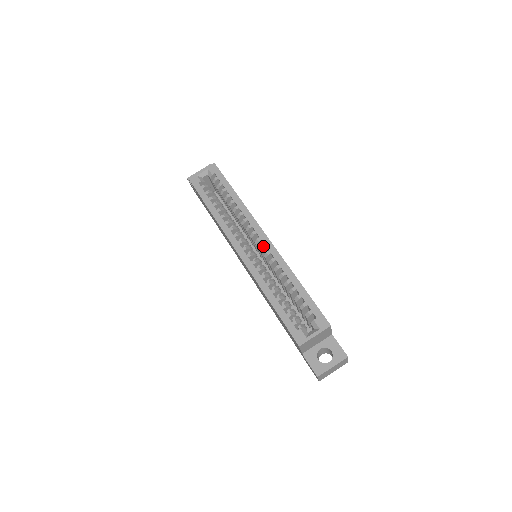
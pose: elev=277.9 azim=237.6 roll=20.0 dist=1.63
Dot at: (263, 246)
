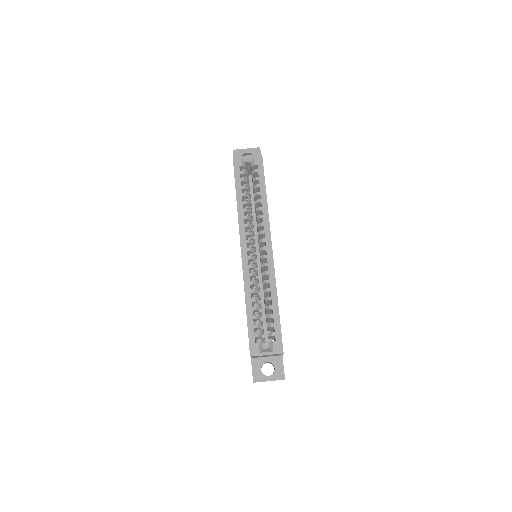
Dot at: (265, 256)
